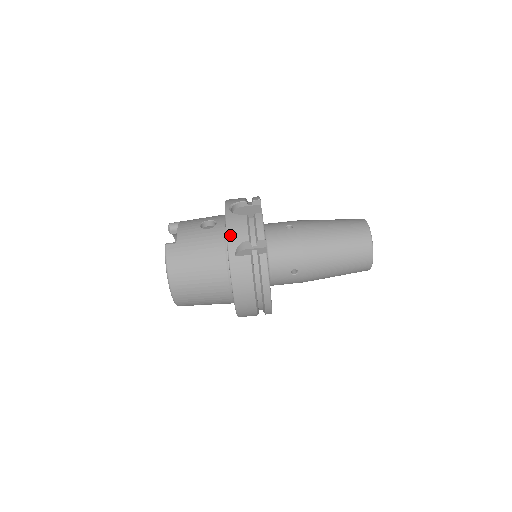
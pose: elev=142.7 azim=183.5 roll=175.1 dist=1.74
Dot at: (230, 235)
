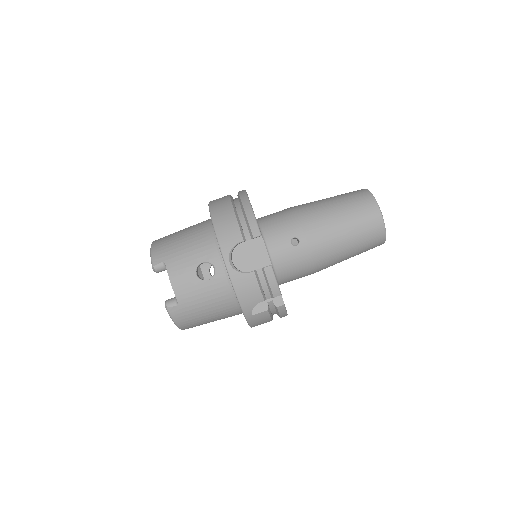
Dot at: (242, 301)
